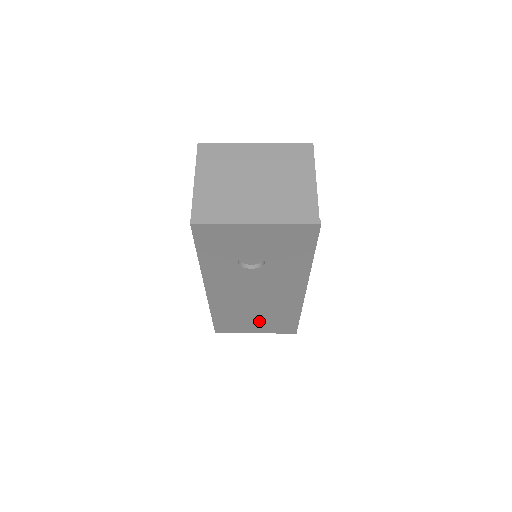
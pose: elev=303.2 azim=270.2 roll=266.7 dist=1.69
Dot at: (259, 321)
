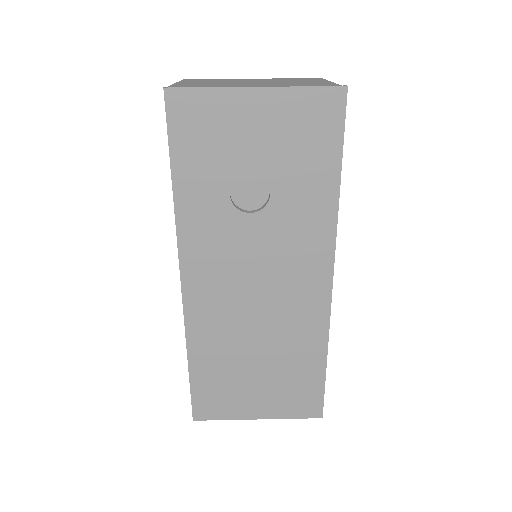
Dot at: (263, 378)
